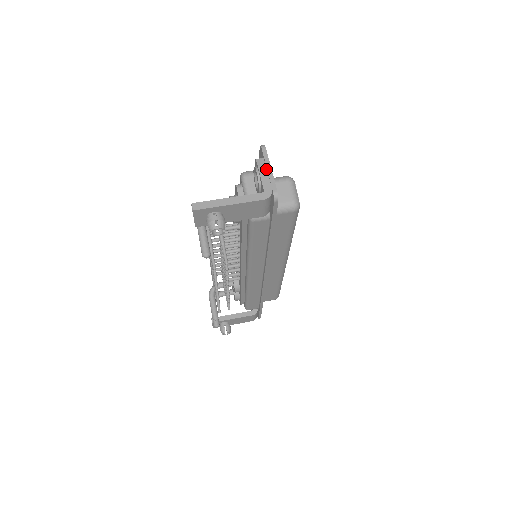
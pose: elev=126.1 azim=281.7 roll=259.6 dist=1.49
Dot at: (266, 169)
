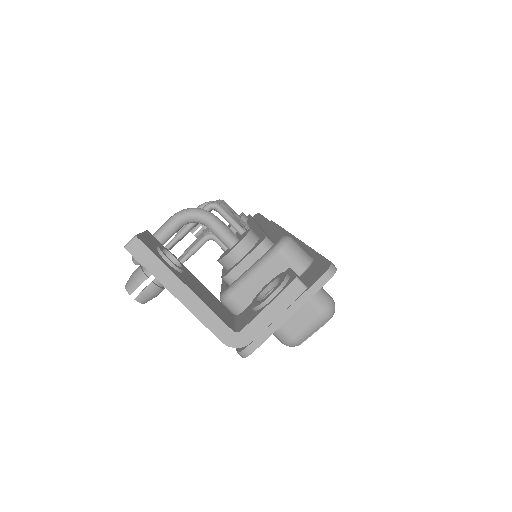
Dot at: (284, 309)
